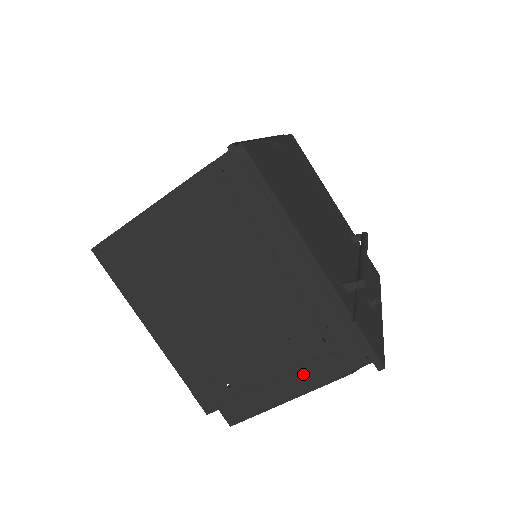
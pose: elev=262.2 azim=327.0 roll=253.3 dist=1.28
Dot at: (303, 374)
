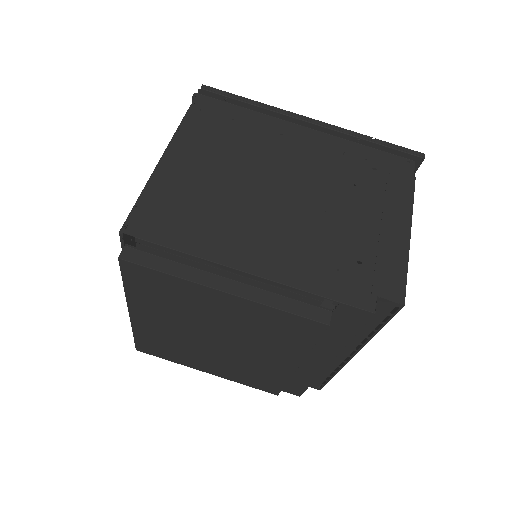
Dot at: (392, 203)
